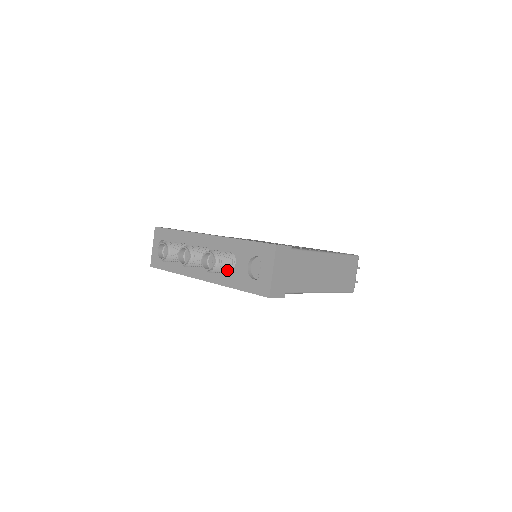
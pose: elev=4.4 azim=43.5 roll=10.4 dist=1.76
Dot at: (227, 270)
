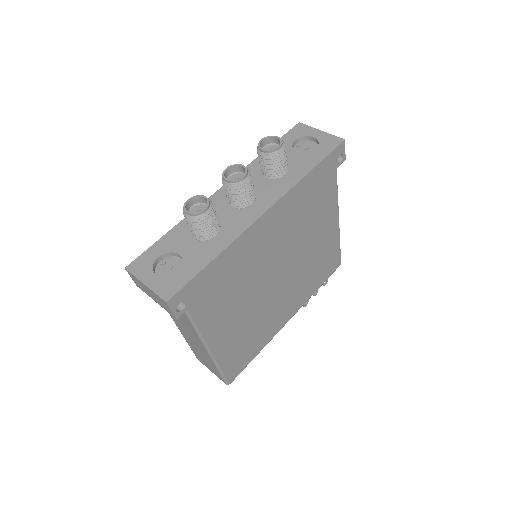
Dot at: (286, 161)
